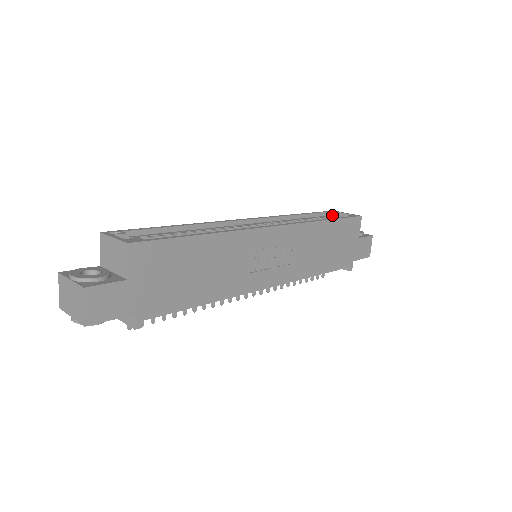
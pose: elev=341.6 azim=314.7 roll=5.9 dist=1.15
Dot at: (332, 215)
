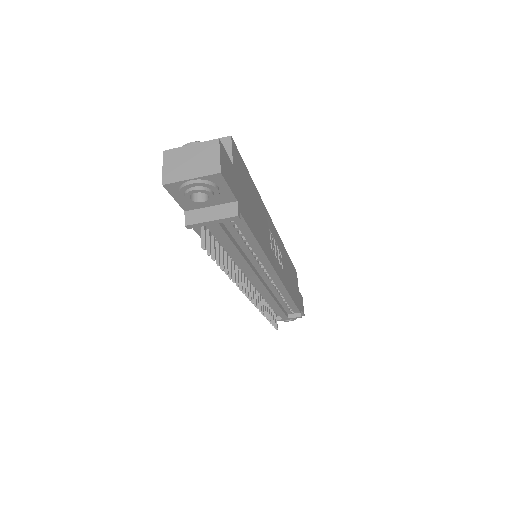
Dot at: occluded
